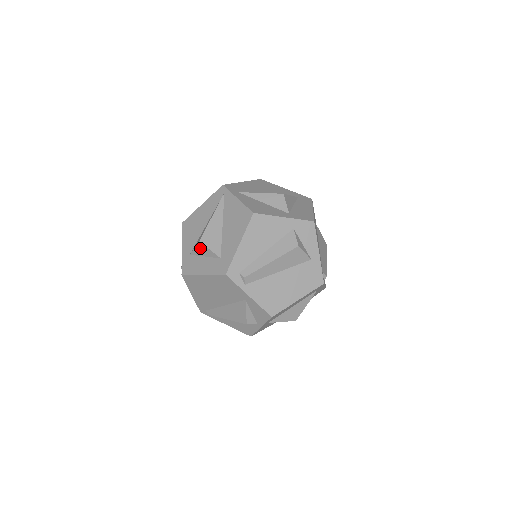
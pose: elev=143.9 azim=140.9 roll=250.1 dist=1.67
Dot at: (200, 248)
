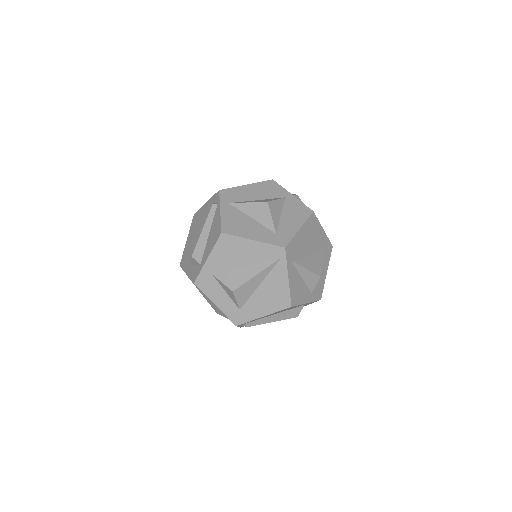
Dot at: (228, 290)
